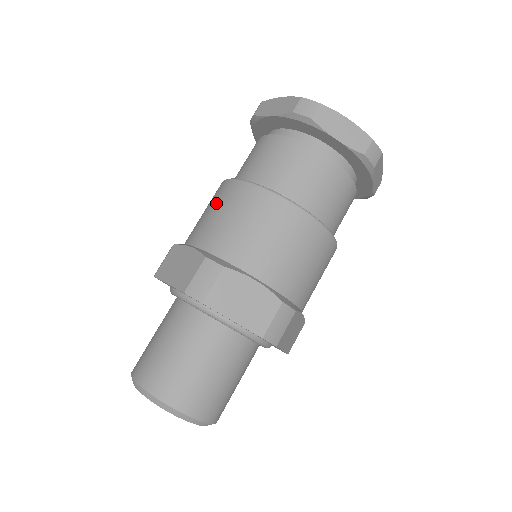
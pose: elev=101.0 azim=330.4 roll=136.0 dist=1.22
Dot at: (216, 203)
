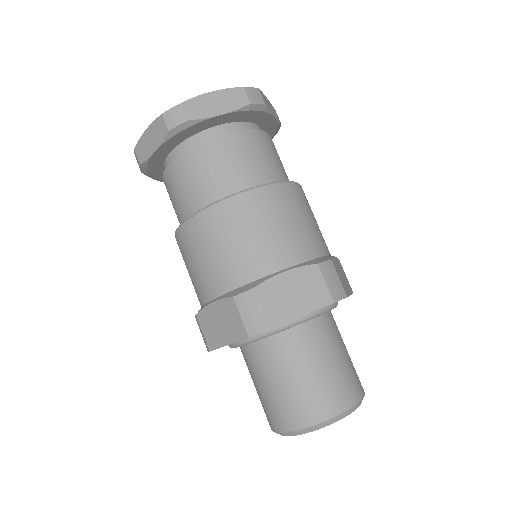
Dot at: (255, 222)
